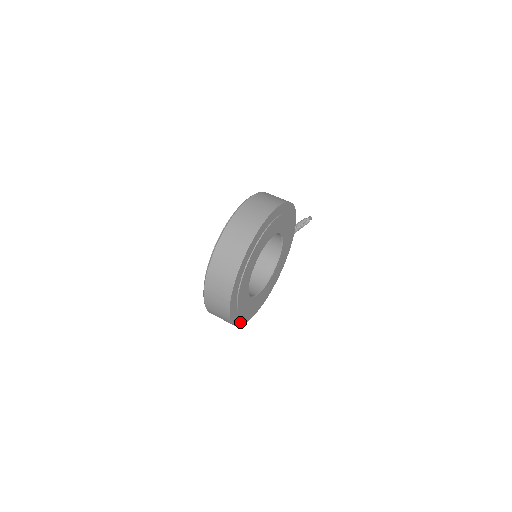
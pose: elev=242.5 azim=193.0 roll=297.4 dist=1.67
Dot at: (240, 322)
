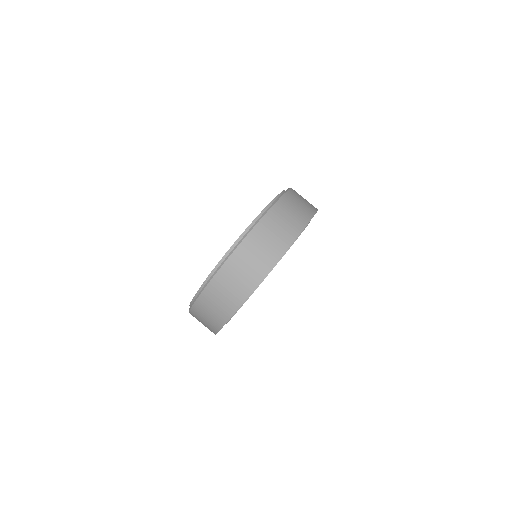
Dot at: occluded
